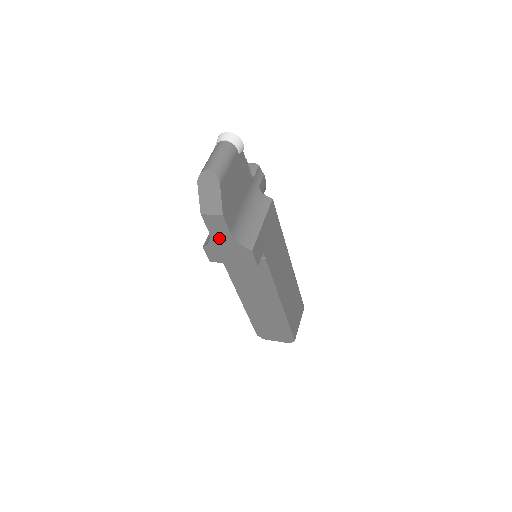
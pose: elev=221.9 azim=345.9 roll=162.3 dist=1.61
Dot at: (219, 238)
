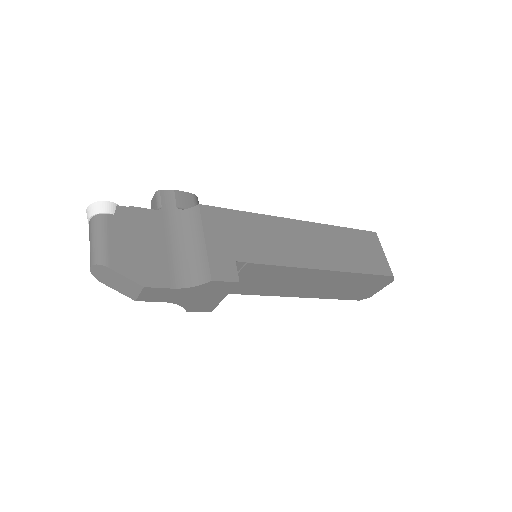
Dot at: (178, 298)
